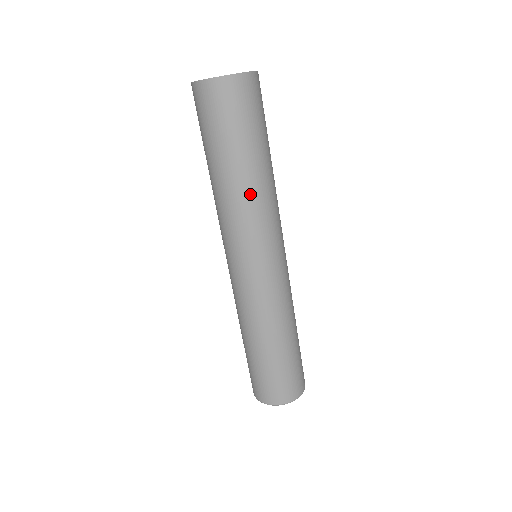
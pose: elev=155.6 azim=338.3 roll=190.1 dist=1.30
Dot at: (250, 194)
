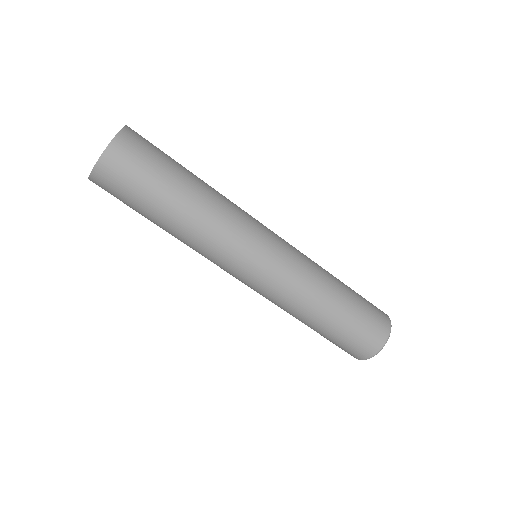
Dot at: (217, 193)
